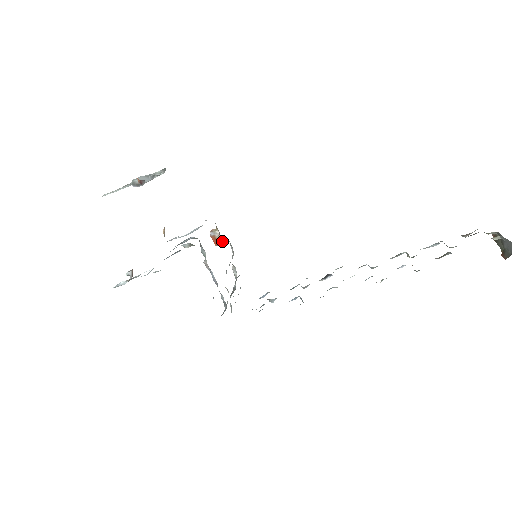
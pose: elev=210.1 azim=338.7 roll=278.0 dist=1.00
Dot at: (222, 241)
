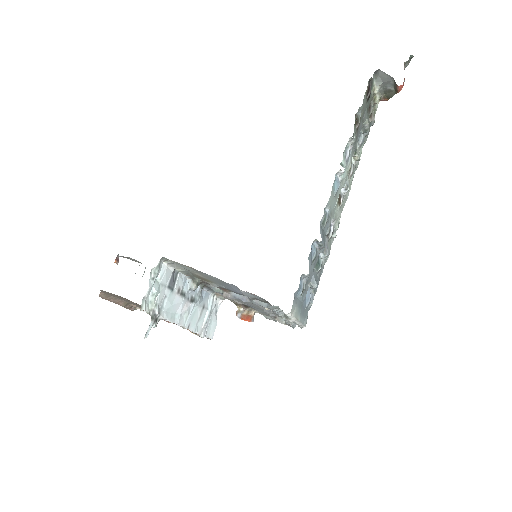
Dot at: (252, 313)
